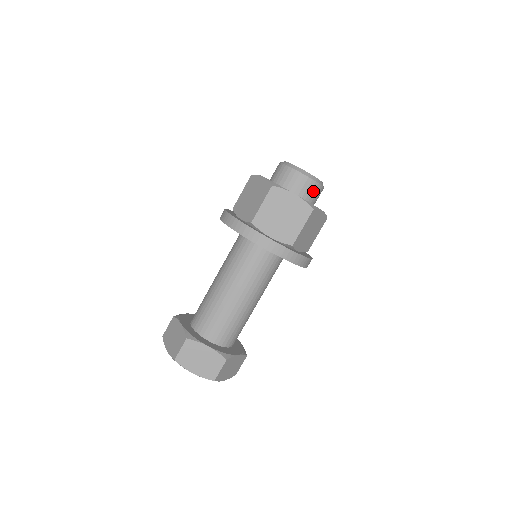
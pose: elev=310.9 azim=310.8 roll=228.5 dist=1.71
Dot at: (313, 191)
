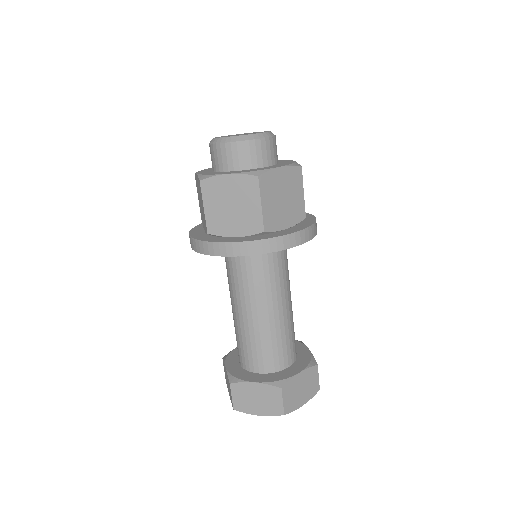
Dot at: (276, 148)
